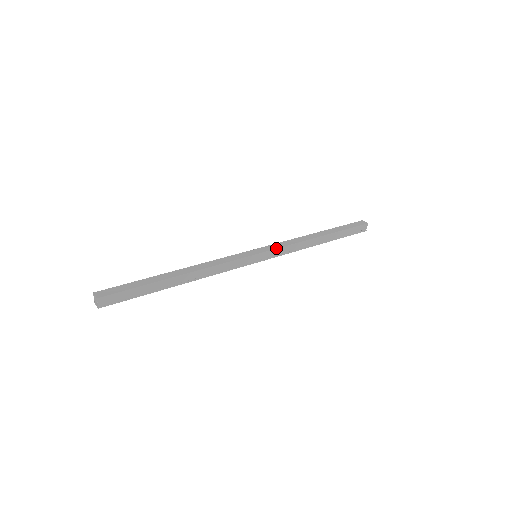
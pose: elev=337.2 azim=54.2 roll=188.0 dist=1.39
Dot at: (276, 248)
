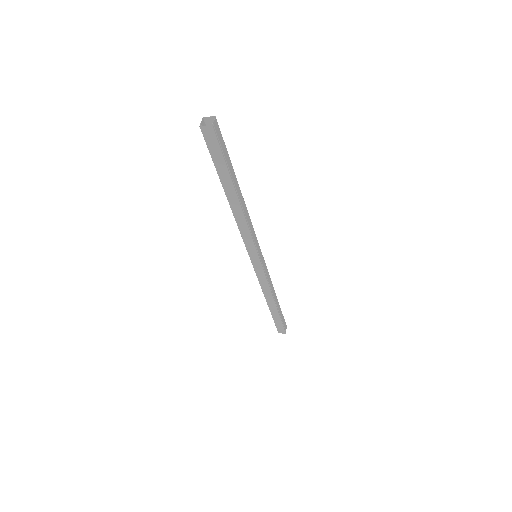
Dot at: (265, 264)
